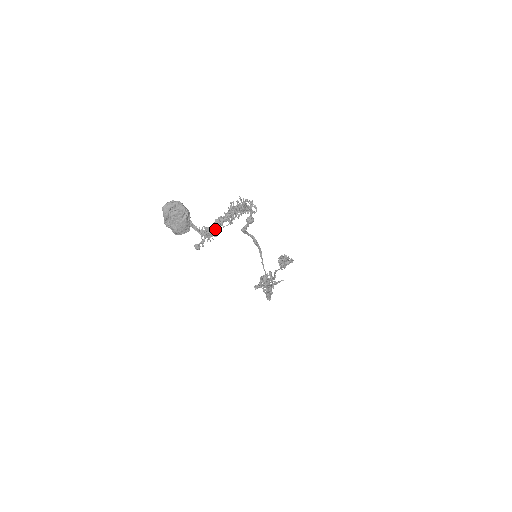
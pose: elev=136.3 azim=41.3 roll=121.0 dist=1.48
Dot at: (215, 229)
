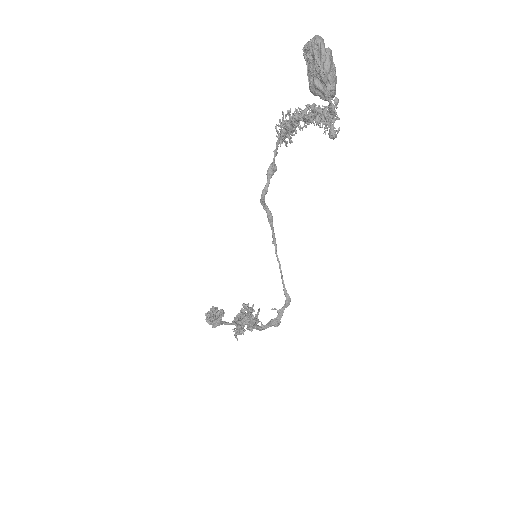
Dot at: occluded
